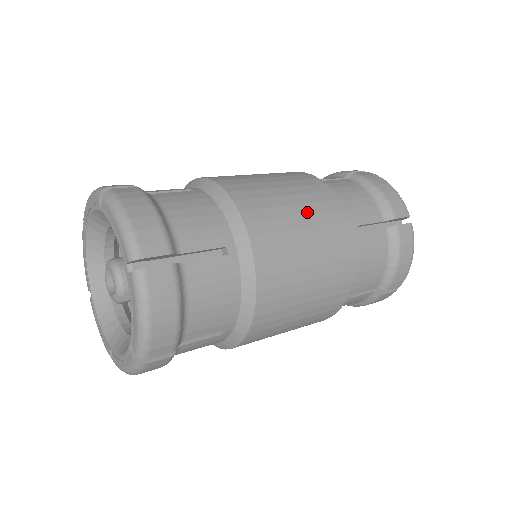
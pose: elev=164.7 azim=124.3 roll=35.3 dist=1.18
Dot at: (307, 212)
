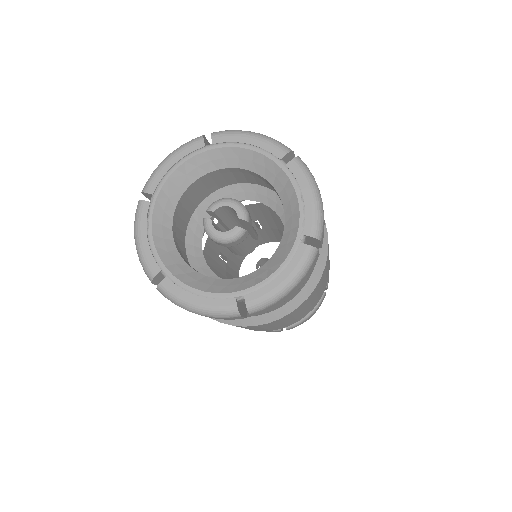
Dot at: occluded
